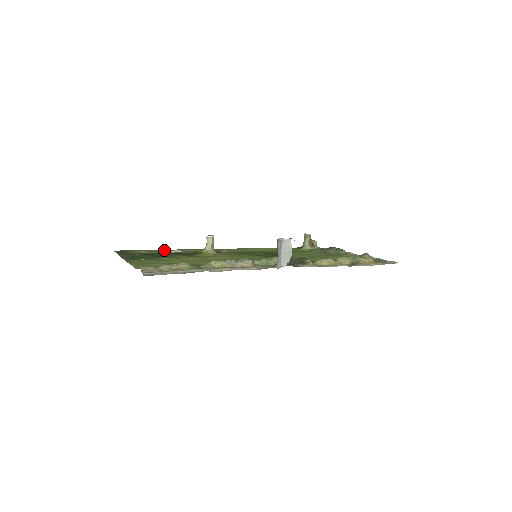
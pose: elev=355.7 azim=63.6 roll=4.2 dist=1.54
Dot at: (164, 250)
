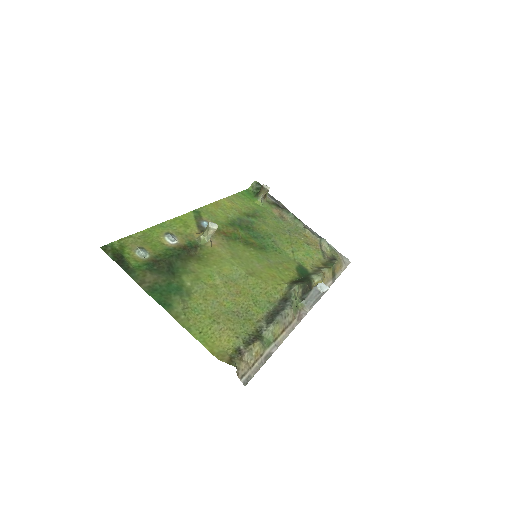
Dot at: (151, 232)
